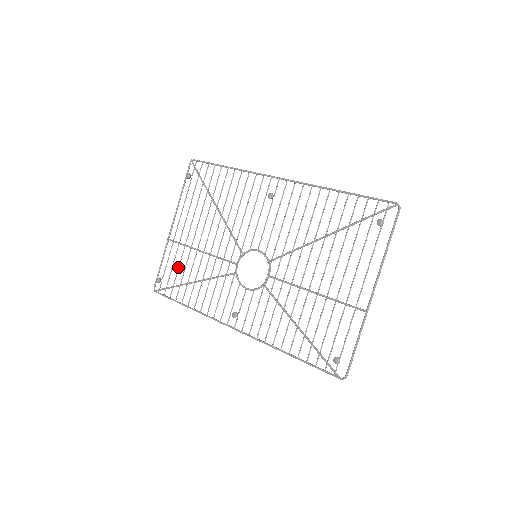
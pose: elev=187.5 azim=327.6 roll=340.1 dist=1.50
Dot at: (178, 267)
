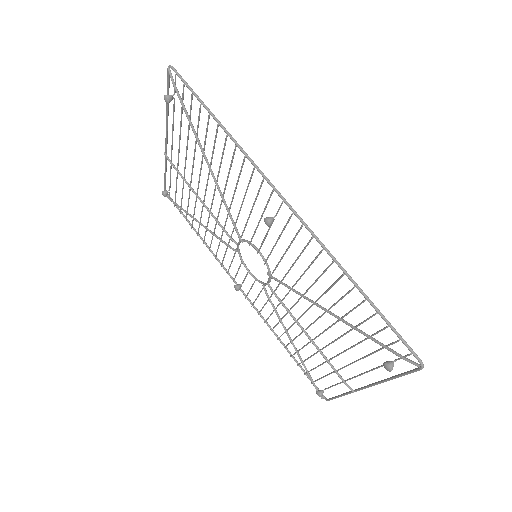
Dot at: occluded
